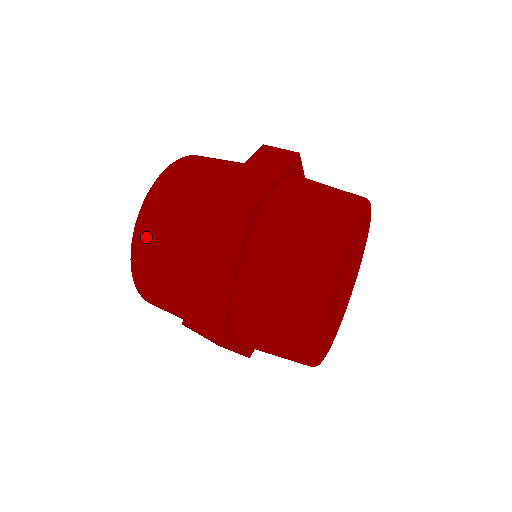
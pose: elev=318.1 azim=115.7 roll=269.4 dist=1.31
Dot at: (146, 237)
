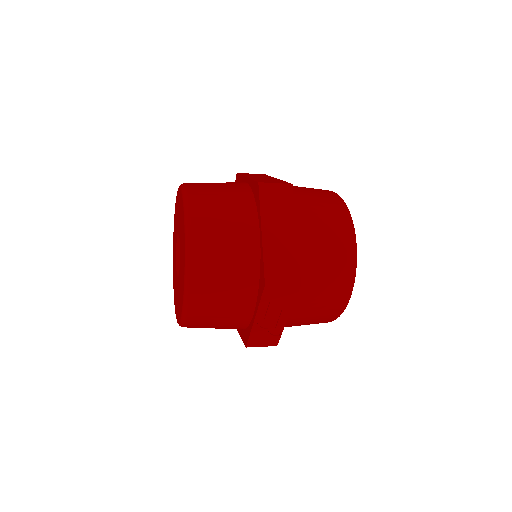
Dot at: (195, 183)
